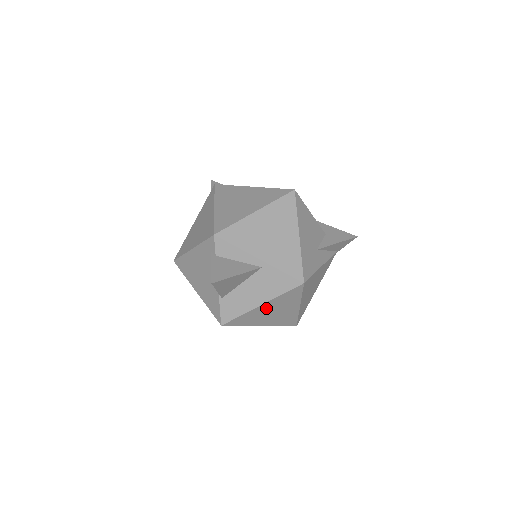
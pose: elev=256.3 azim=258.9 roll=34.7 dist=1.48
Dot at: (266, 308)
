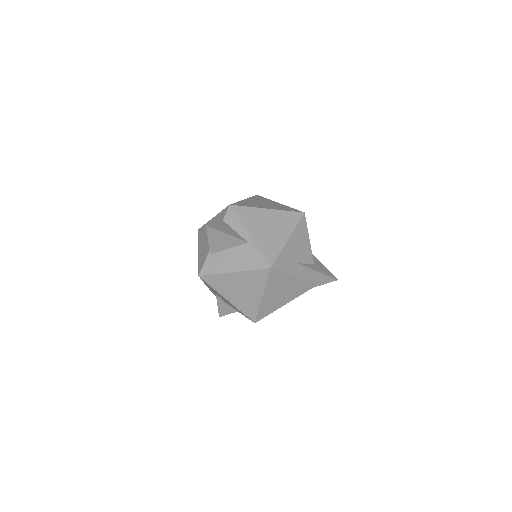
Dot at: (236, 279)
